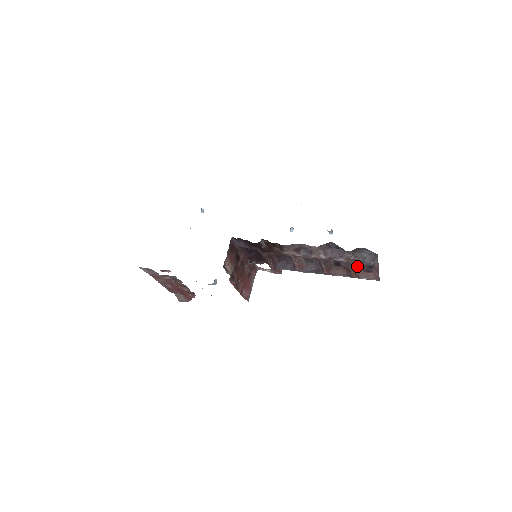
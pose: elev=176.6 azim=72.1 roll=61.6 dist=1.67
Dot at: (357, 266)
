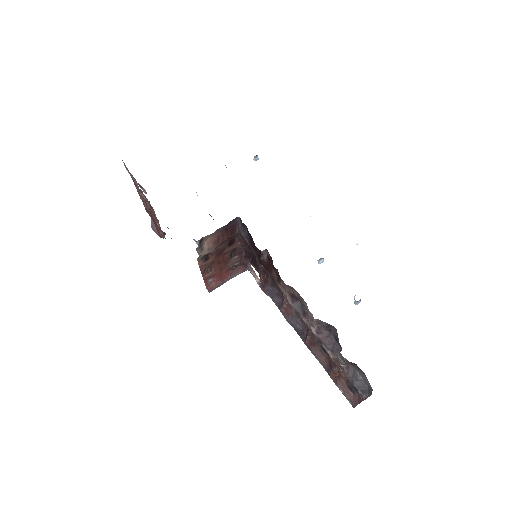
Dot at: occluded
